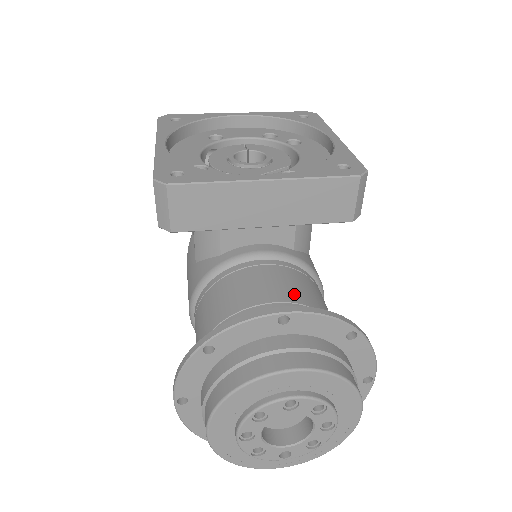
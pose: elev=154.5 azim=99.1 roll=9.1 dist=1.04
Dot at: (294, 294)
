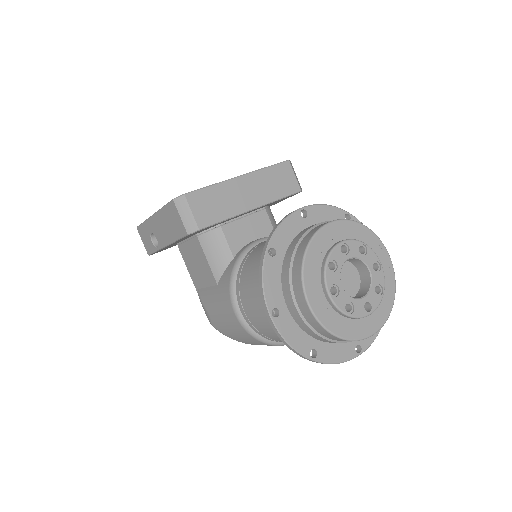
Dot at: occluded
